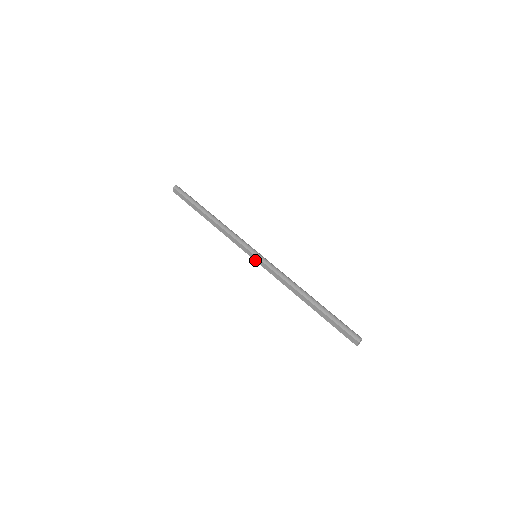
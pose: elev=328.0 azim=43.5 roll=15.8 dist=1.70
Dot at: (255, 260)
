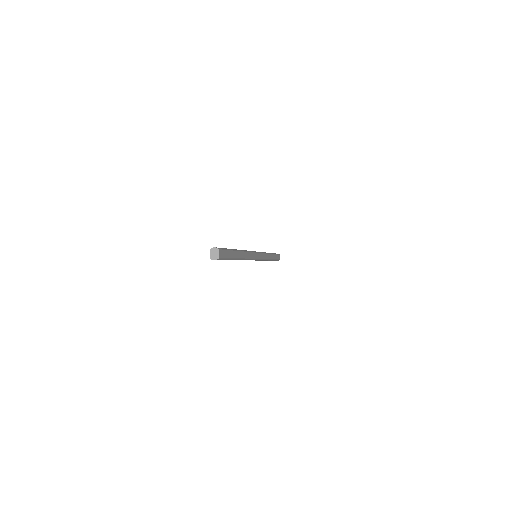
Dot at: occluded
